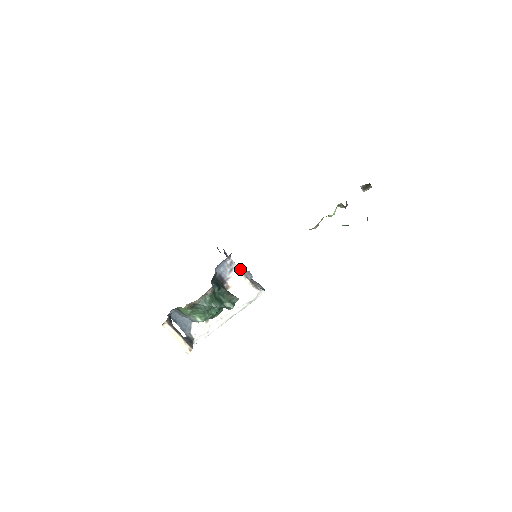
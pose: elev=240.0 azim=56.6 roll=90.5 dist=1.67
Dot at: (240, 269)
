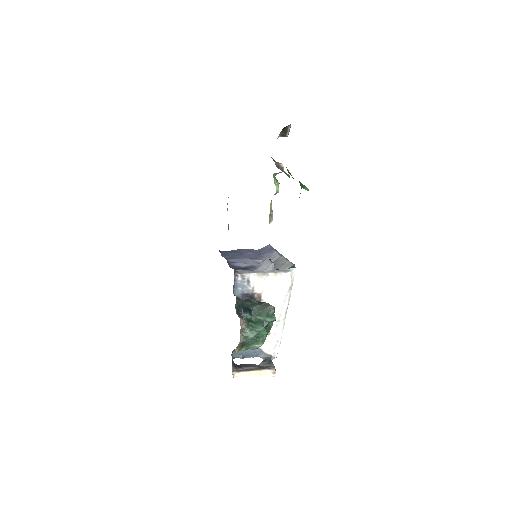
Dot at: (257, 268)
